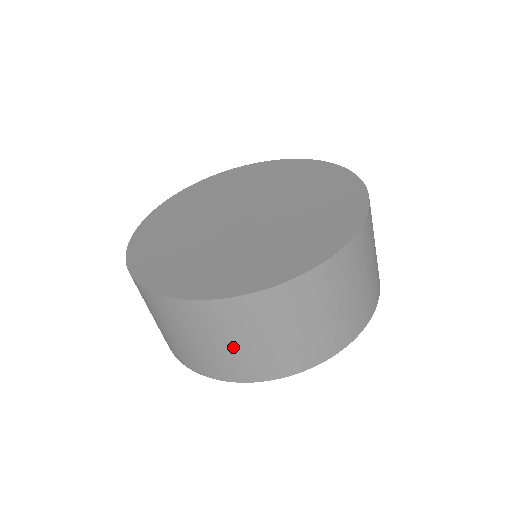
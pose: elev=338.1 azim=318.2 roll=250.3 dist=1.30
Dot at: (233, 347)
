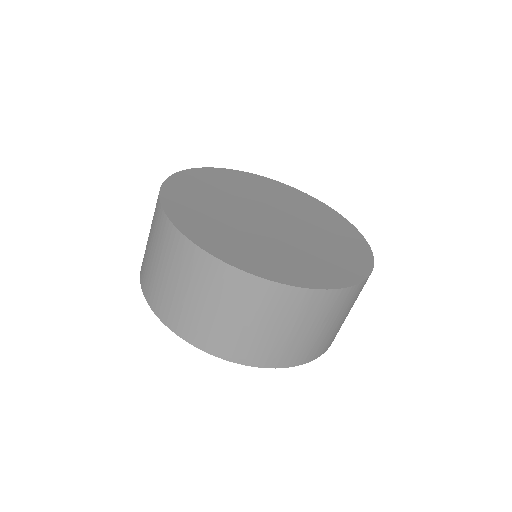
Dot at: (169, 282)
